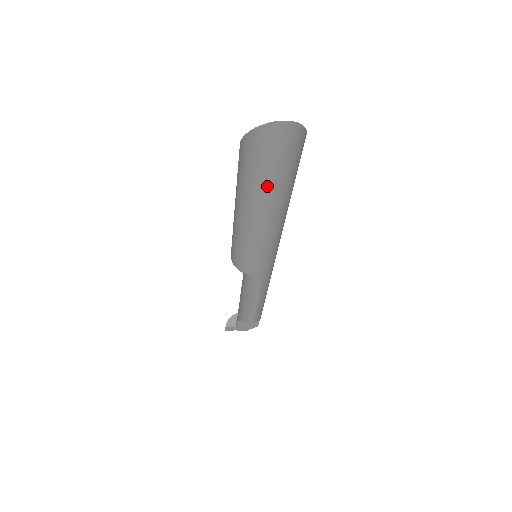
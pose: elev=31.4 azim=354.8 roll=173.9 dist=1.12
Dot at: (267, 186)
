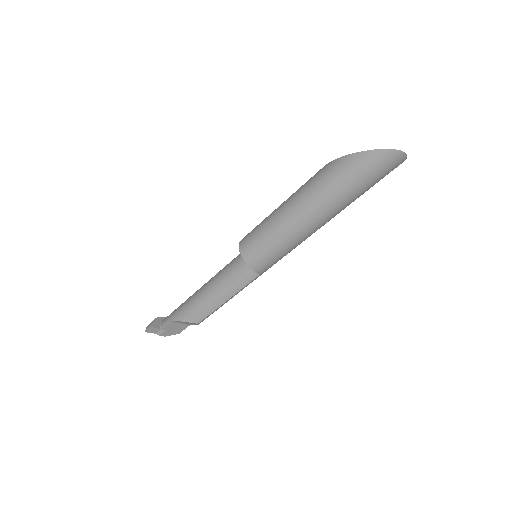
Dot at: (349, 194)
